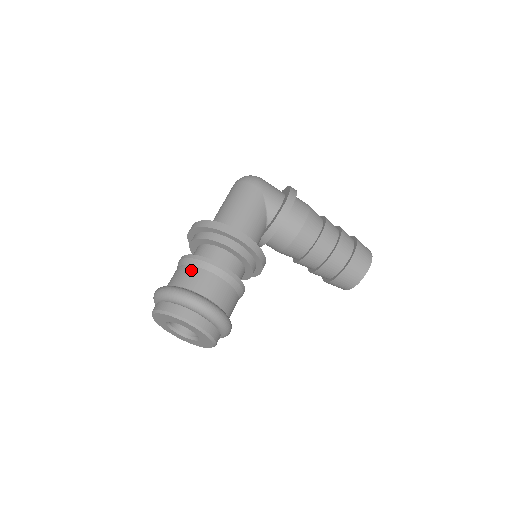
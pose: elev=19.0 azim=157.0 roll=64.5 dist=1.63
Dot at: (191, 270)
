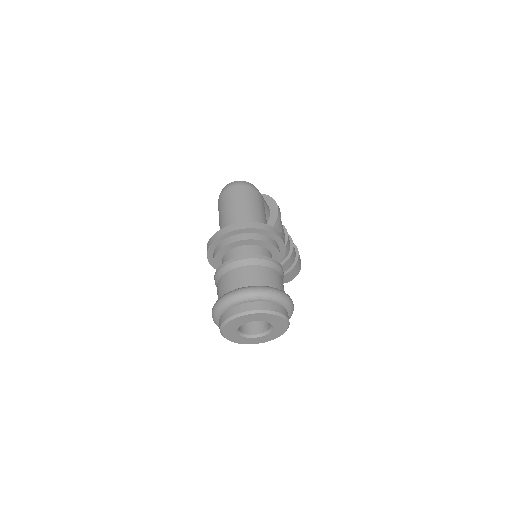
Dot at: (264, 270)
